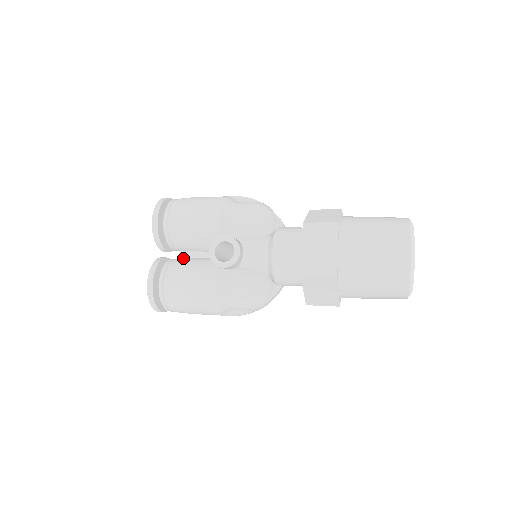
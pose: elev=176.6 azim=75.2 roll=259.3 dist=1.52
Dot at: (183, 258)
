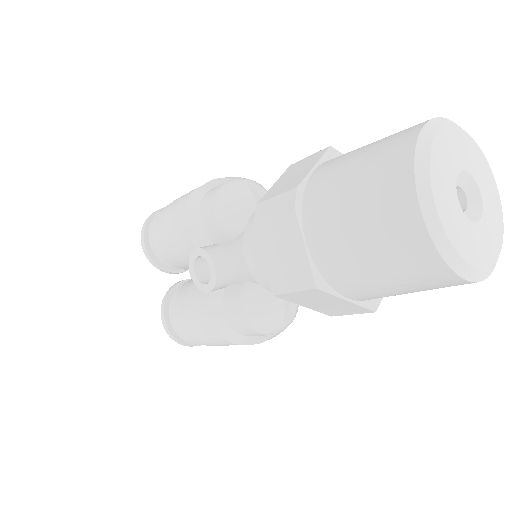
Dot at: (190, 280)
